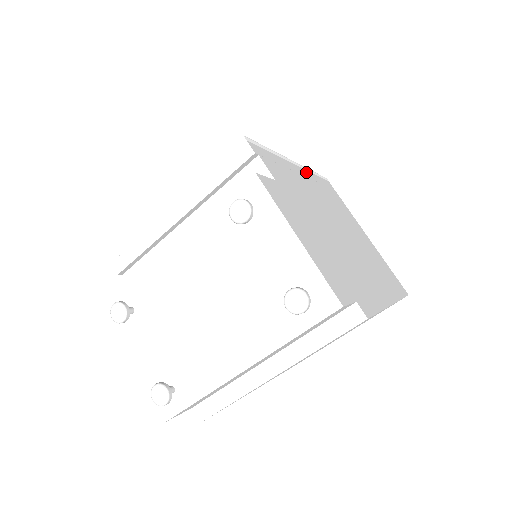
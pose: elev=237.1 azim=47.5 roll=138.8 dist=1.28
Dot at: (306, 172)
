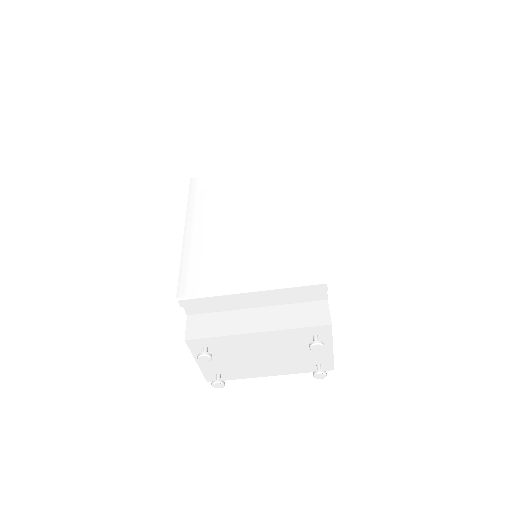
Dot at: occluded
